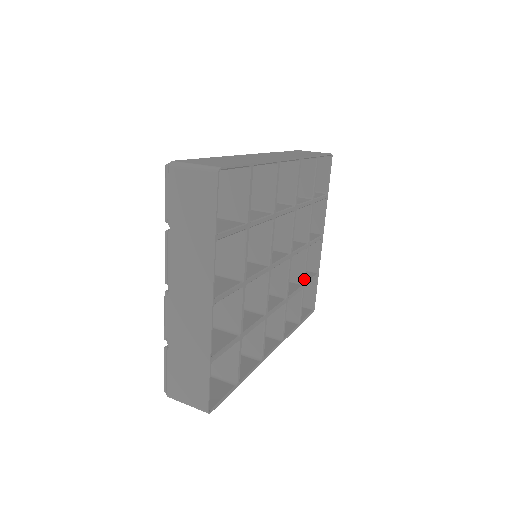
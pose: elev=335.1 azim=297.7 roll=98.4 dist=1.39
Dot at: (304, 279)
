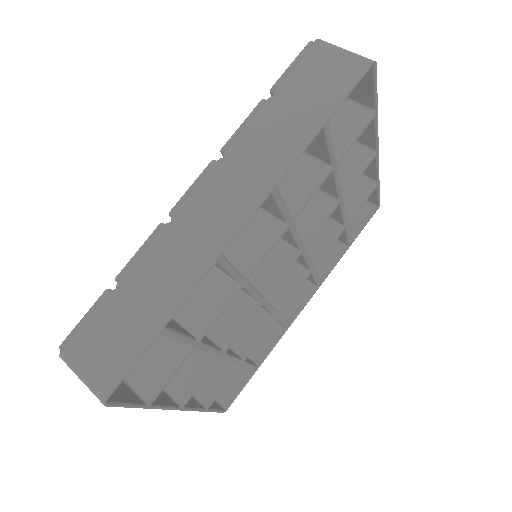
Dot at: (344, 222)
